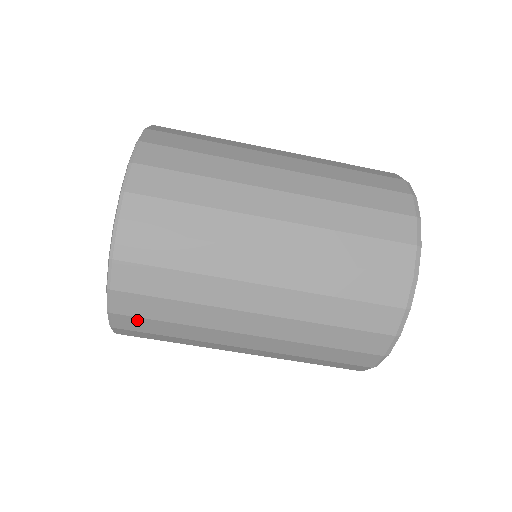
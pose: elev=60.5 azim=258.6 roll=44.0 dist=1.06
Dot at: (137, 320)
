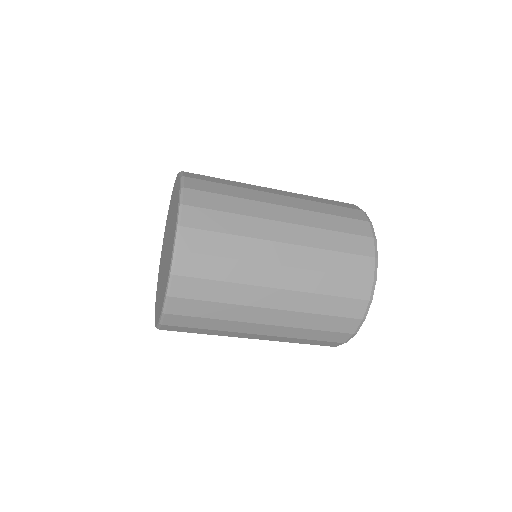
Dot at: occluded
